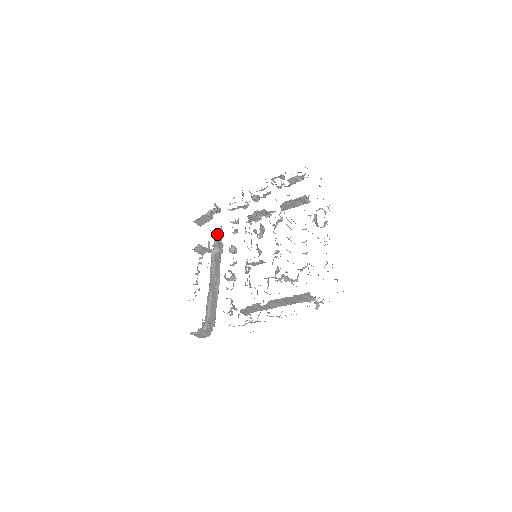
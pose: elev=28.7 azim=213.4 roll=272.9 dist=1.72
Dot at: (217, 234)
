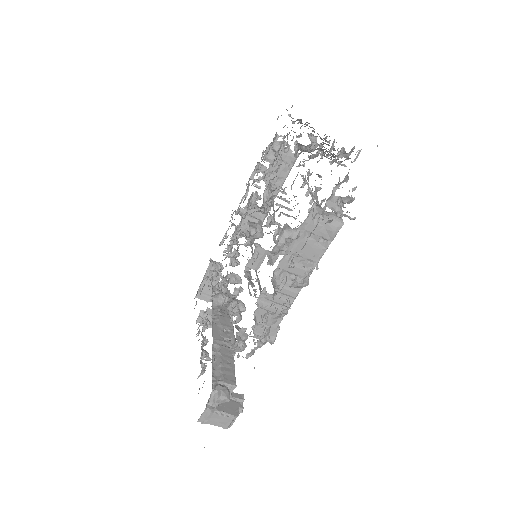
Dot at: (217, 283)
